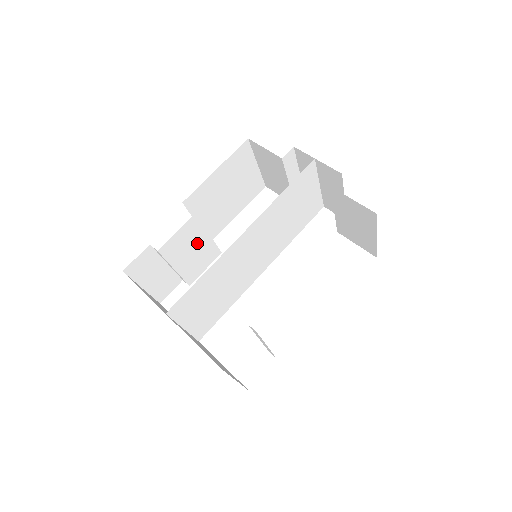
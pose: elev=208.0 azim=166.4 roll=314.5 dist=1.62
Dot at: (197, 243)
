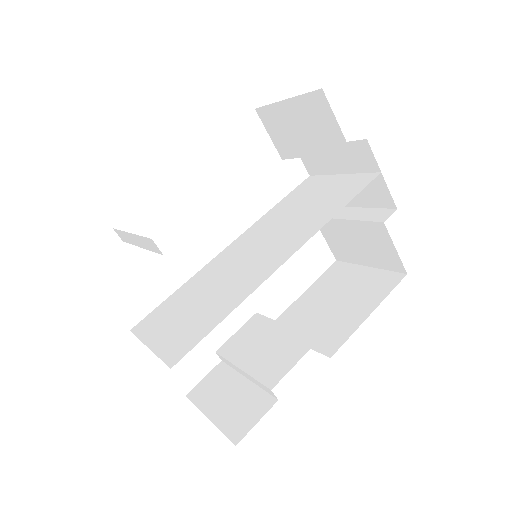
Dot at: occluded
